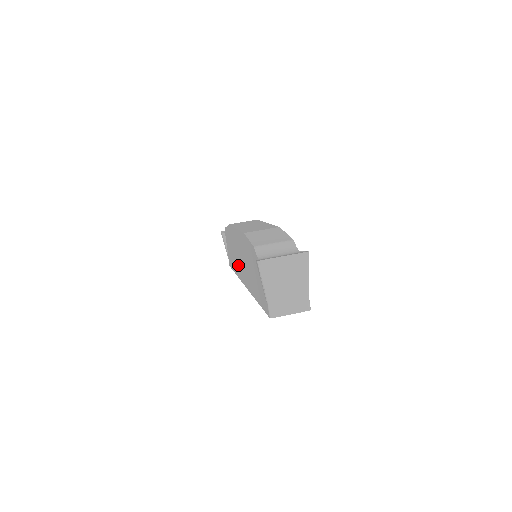
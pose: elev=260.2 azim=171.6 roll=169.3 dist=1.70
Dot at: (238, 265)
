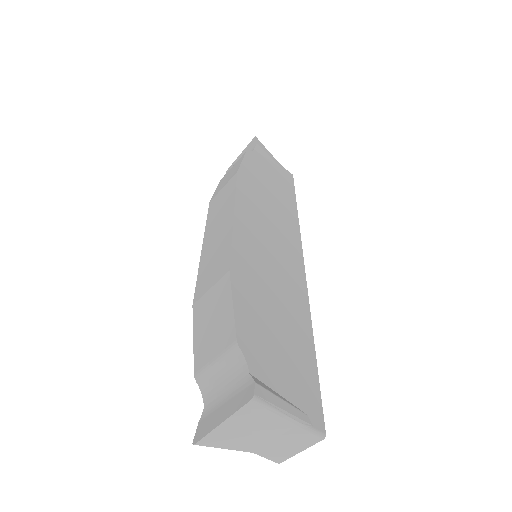
Dot at: occluded
